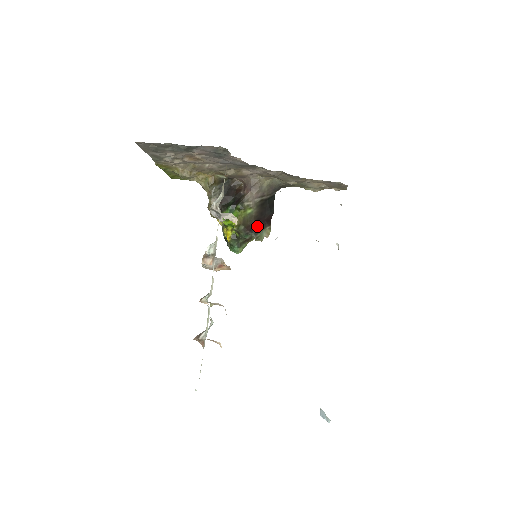
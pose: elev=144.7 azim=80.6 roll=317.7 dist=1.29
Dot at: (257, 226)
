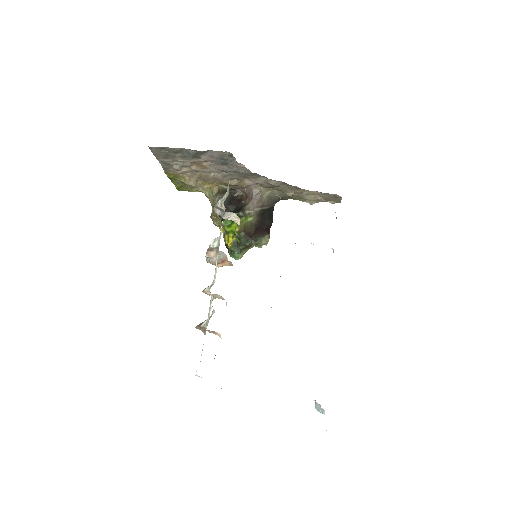
Dot at: (257, 234)
